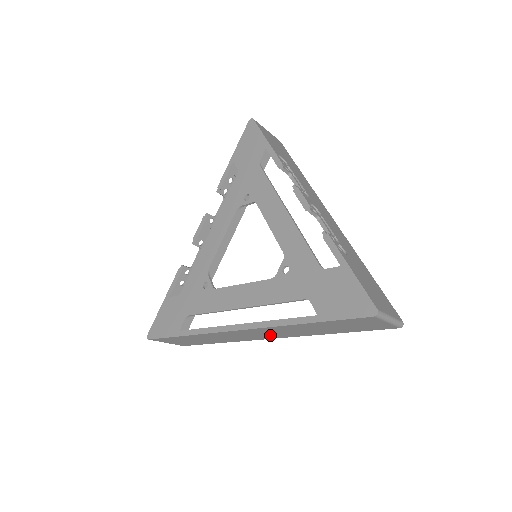
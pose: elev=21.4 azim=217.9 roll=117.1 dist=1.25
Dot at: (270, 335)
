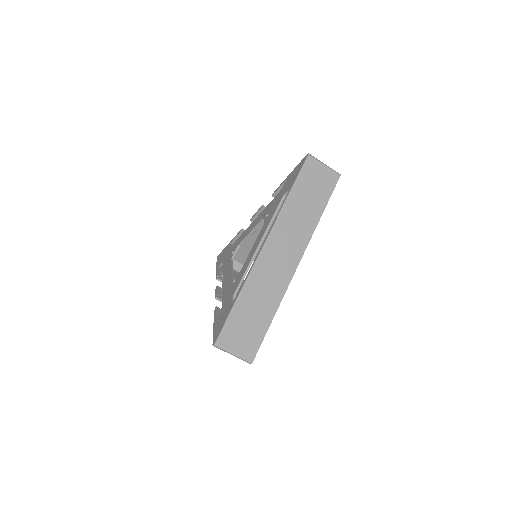
Dot at: (290, 251)
